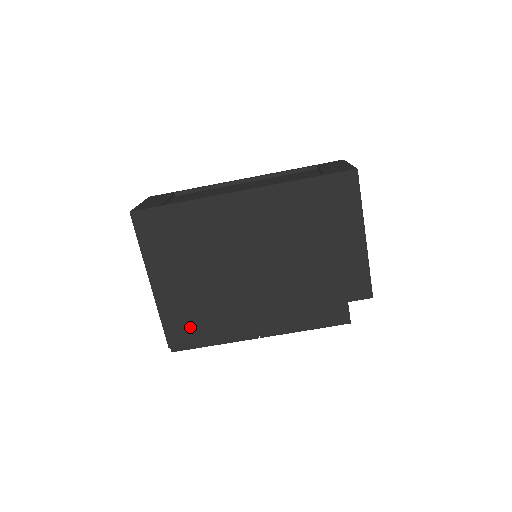
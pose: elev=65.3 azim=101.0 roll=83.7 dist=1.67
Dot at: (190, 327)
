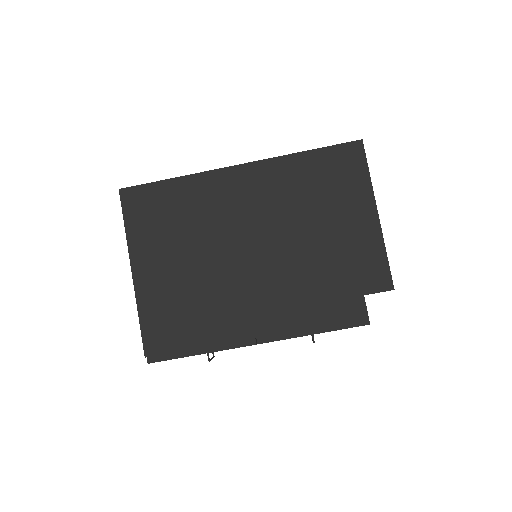
Dot at: (173, 328)
